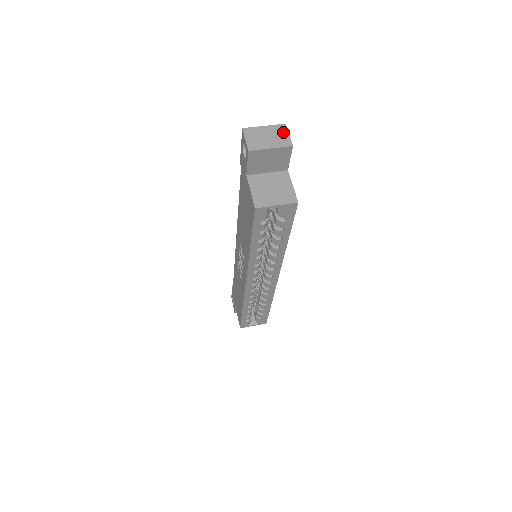
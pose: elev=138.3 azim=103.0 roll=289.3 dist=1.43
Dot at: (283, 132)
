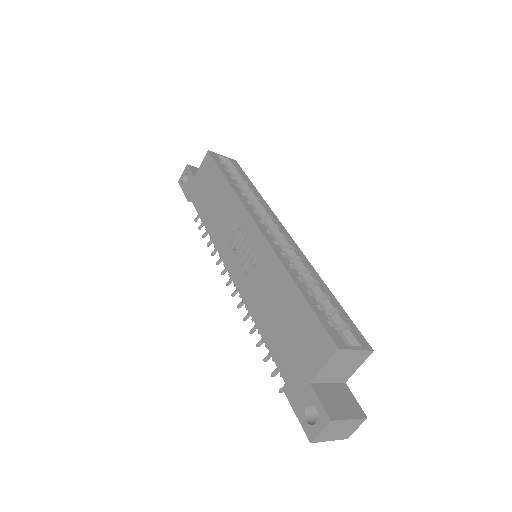
Dot at: occluded
